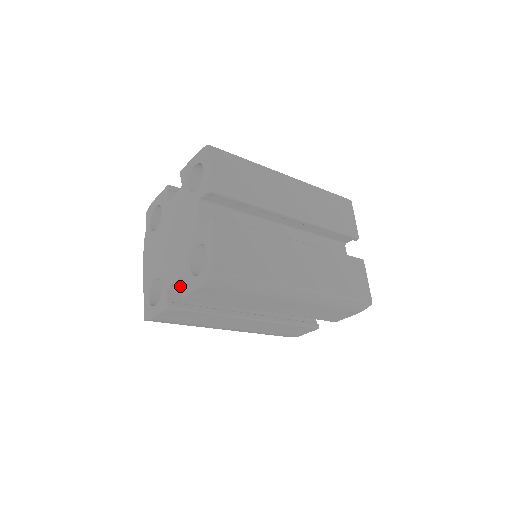
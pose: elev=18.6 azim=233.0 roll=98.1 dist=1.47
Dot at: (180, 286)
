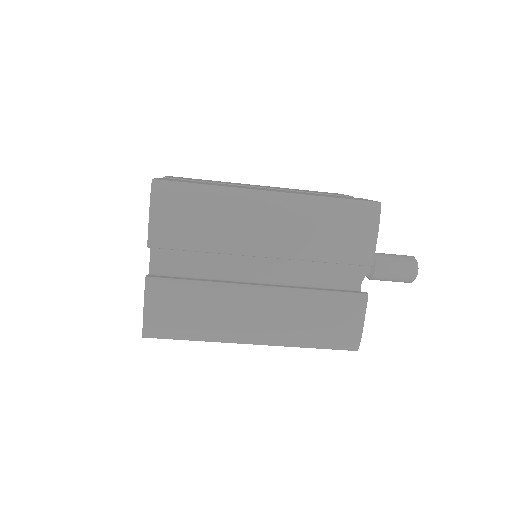
Dot at: (160, 267)
